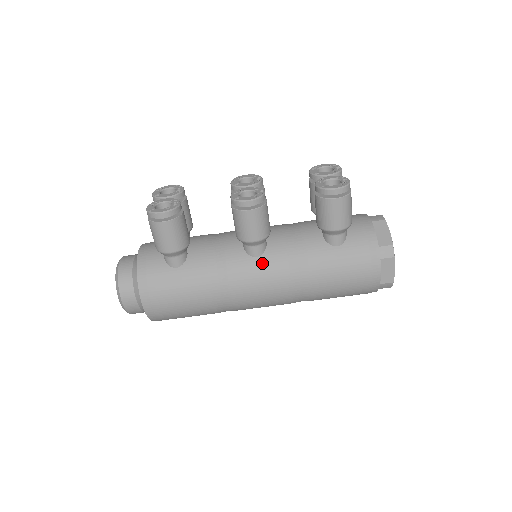
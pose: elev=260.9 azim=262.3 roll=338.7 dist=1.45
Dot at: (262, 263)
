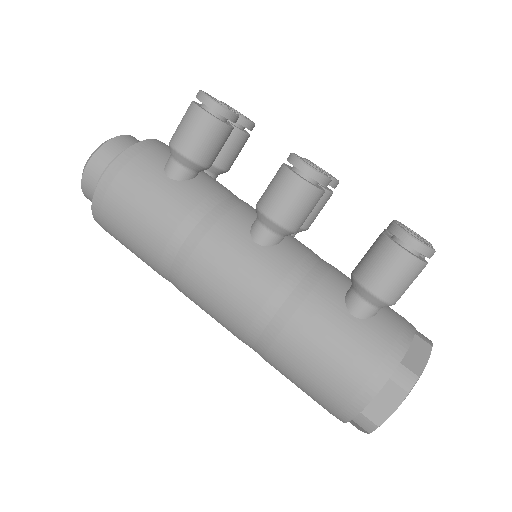
Dot at: (255, 253)
